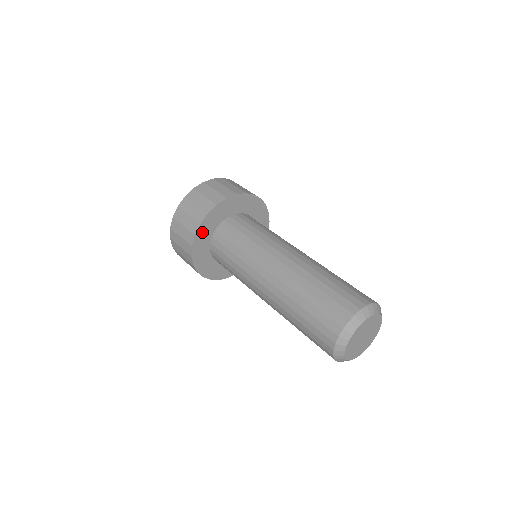
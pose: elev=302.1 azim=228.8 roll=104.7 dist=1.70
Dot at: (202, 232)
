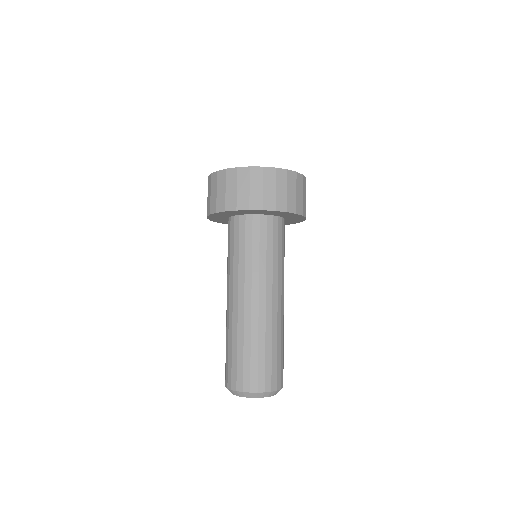
Dot at: (225, 213)
